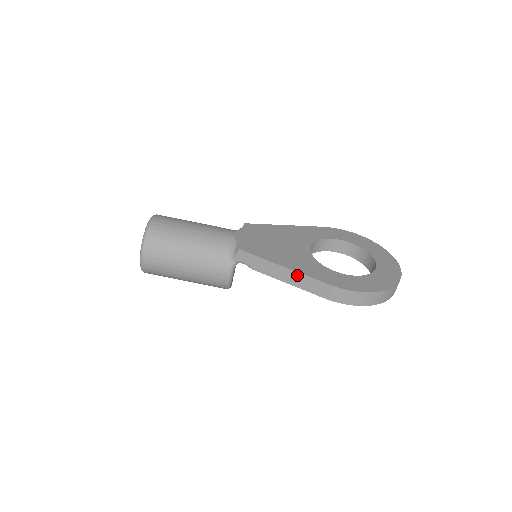
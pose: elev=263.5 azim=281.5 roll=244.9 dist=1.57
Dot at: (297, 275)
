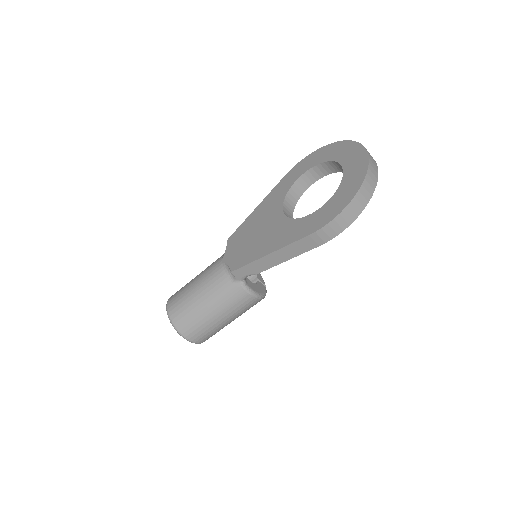
Dot at: (284, 250)
